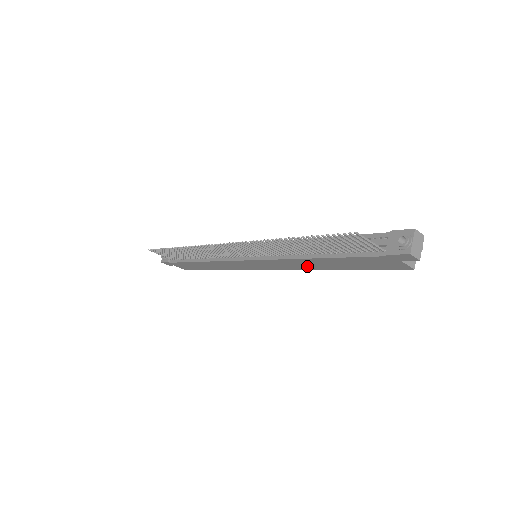
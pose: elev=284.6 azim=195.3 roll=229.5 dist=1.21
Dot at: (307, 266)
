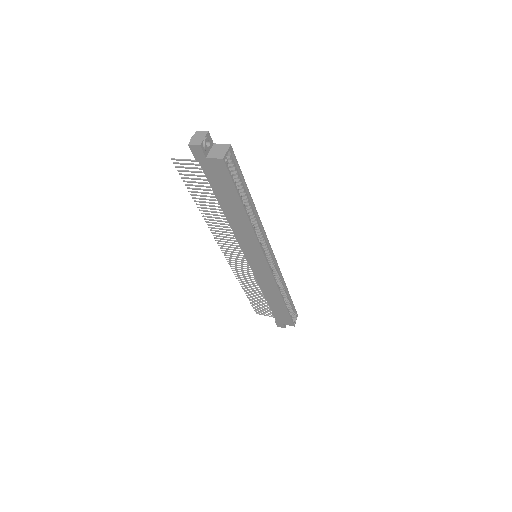
Dot at: (246, 228)
